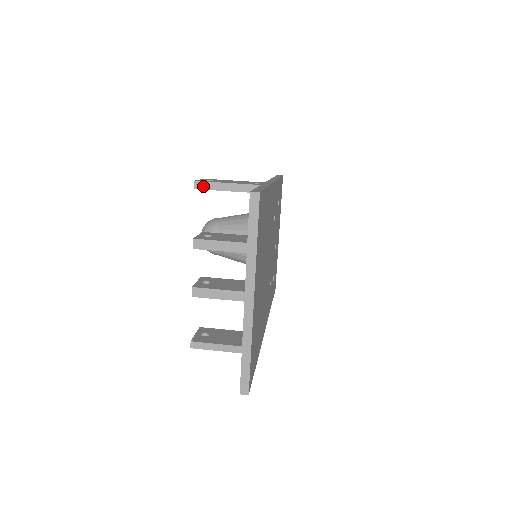
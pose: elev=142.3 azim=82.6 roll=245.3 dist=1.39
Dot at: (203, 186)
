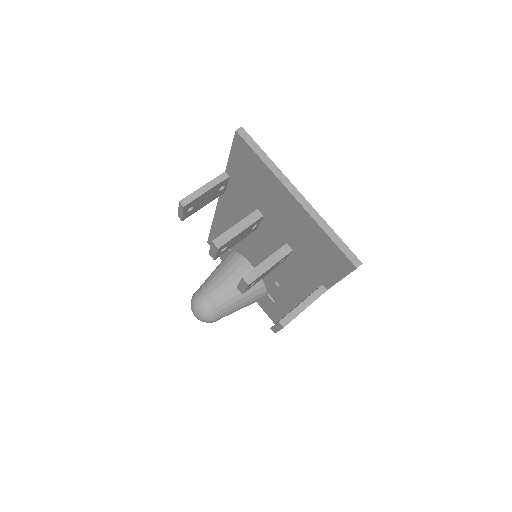
Dot at: (188, 200)
